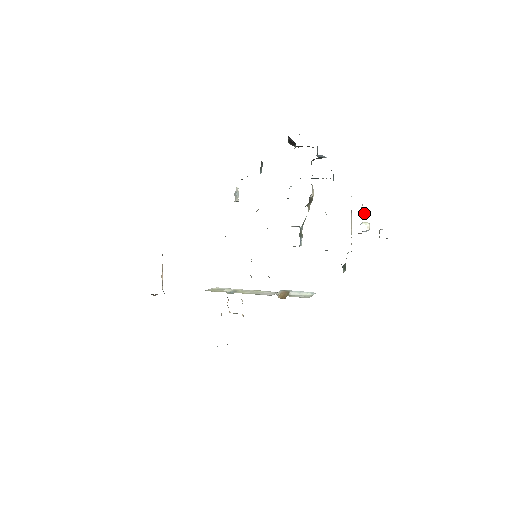
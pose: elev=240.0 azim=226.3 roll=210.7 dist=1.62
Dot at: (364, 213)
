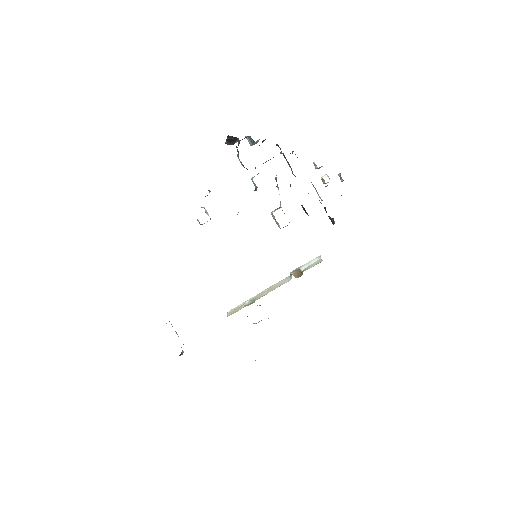
Dot at: (319, 168)
